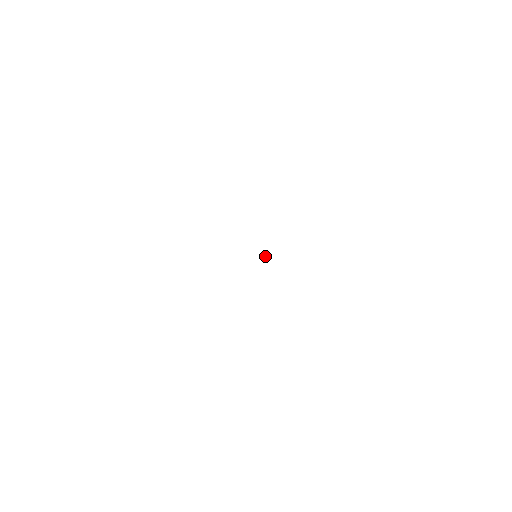
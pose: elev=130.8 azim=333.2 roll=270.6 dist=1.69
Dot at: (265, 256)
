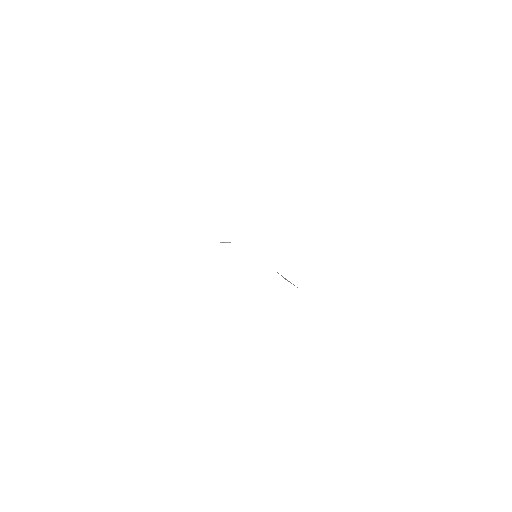
Dot at: occluded
